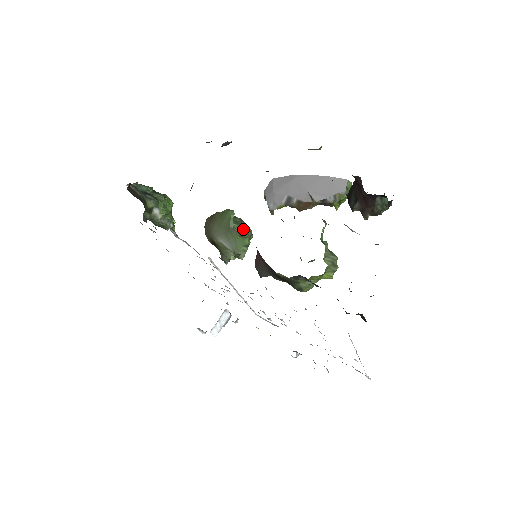
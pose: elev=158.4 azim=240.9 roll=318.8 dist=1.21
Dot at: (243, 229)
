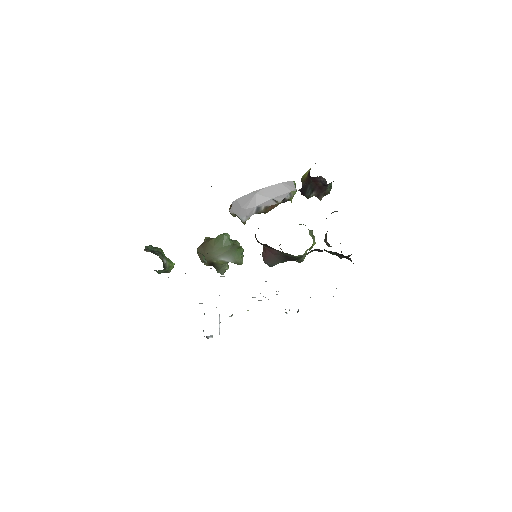
Dot at: (238, 242)
